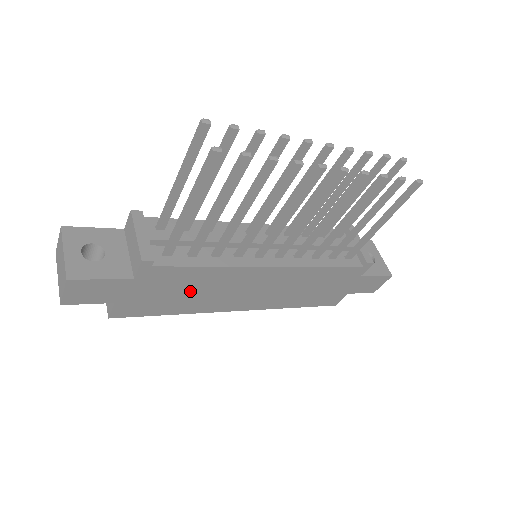
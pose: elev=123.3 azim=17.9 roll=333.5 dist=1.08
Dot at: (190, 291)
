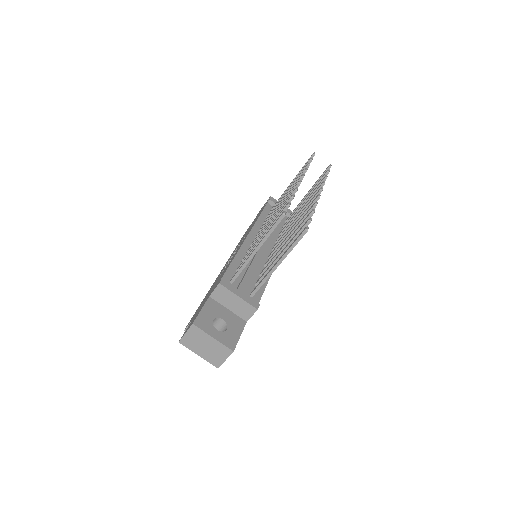
Dot at: occluded
